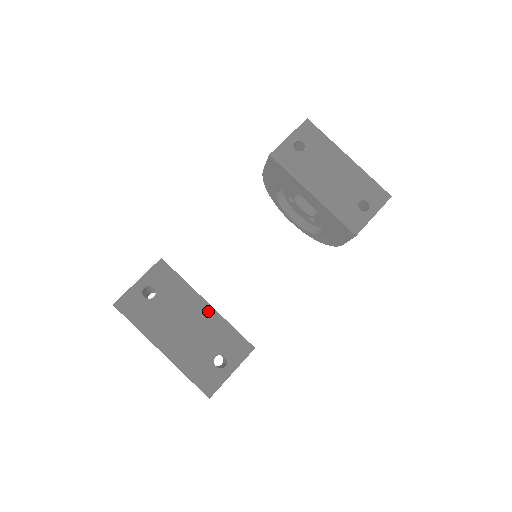
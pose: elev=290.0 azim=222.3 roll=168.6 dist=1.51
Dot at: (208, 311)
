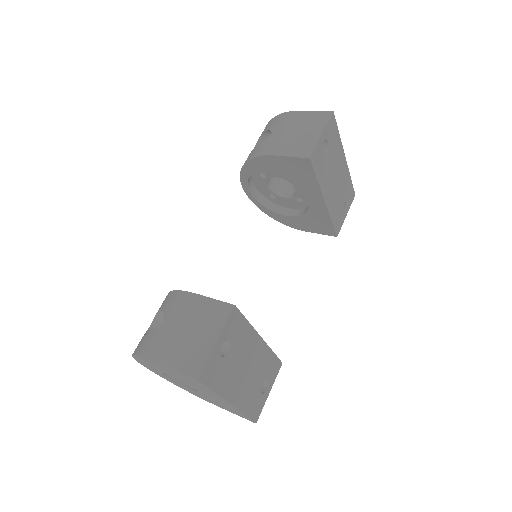
Dot at: (261, 346)
